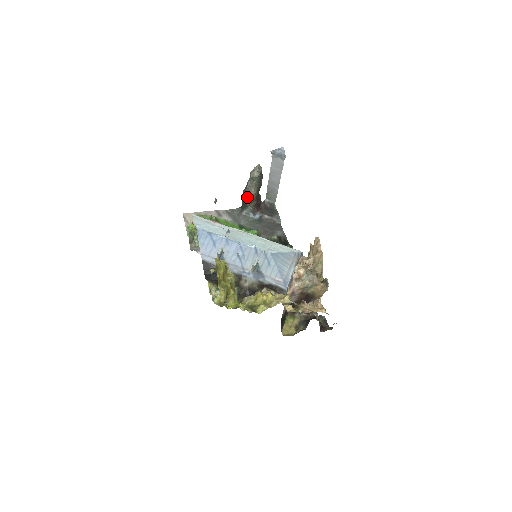
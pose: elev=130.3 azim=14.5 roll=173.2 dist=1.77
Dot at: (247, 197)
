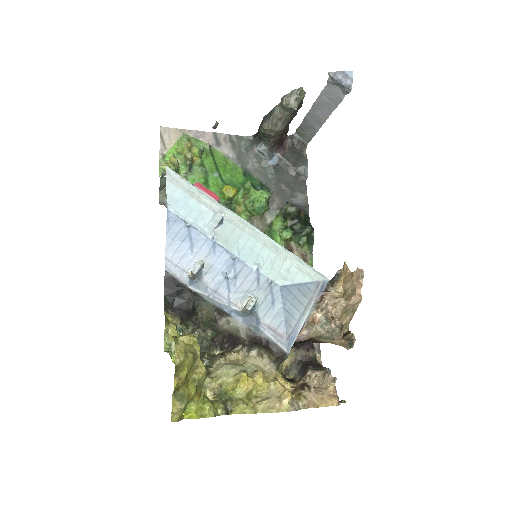
Dot at: (267, 131)
